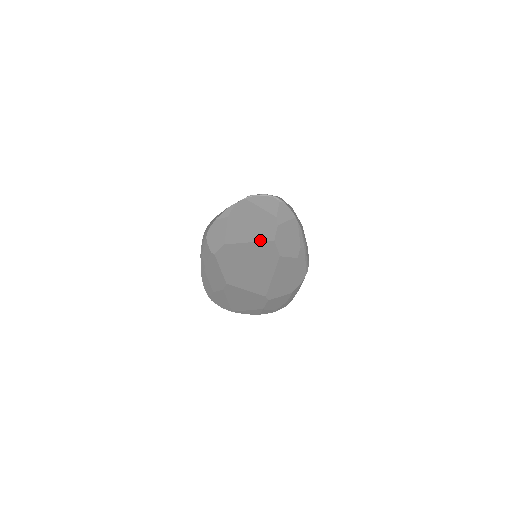
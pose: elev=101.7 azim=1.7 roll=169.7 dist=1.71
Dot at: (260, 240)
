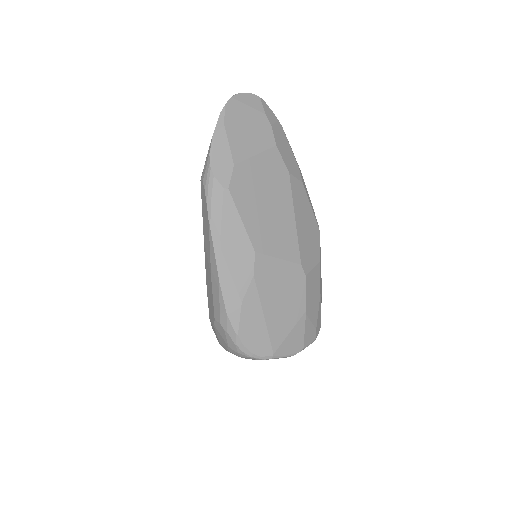
Dot at: (264, 149)
